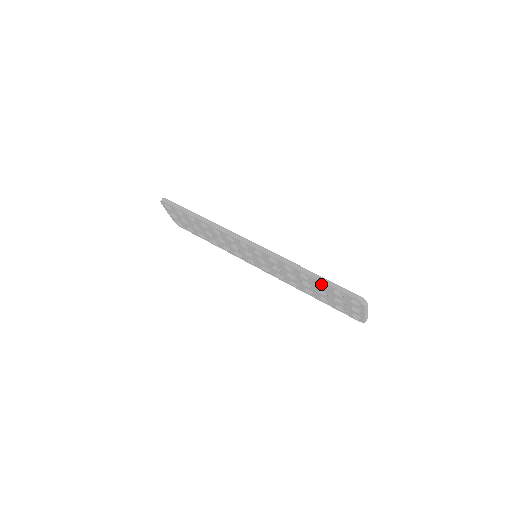
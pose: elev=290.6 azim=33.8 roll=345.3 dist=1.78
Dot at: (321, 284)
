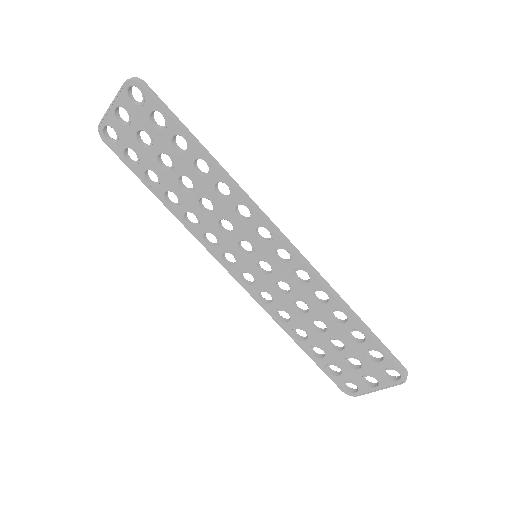
Dot at: (351, 335)
